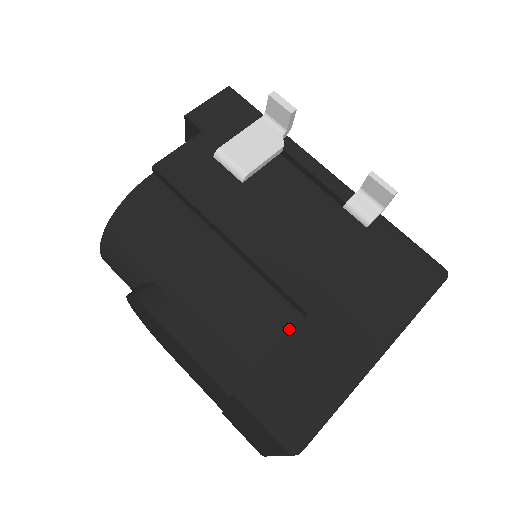
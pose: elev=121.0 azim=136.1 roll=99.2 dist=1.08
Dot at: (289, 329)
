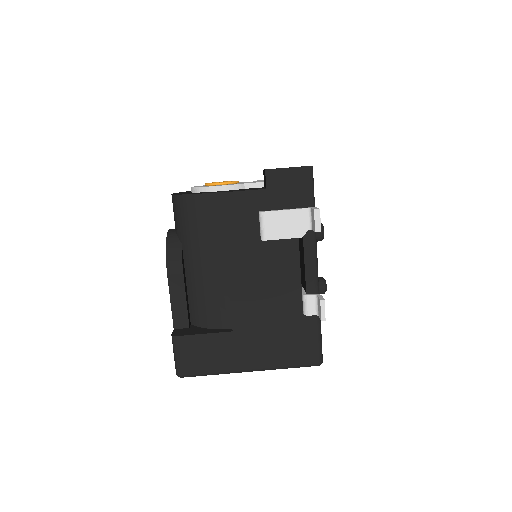
Dot at: (221, 327)
